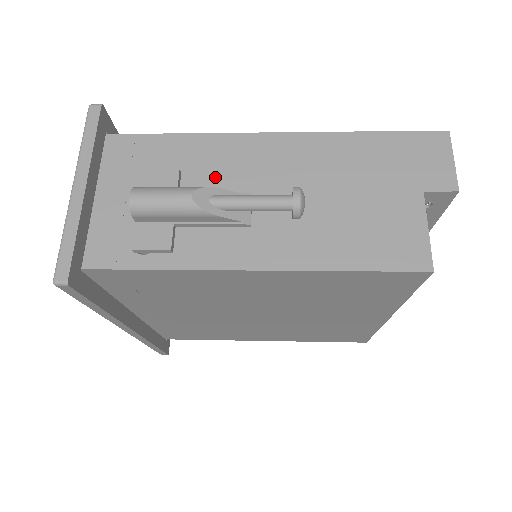
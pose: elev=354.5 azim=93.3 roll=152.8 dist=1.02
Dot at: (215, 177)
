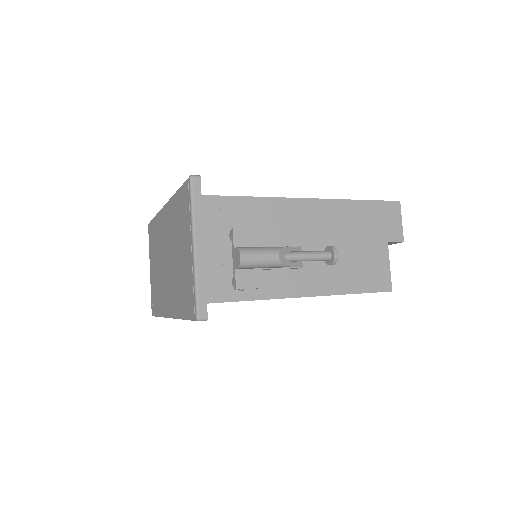
Dot at: (277, 232)
